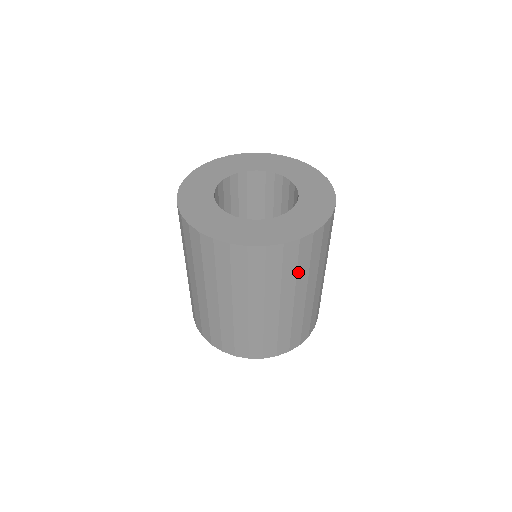
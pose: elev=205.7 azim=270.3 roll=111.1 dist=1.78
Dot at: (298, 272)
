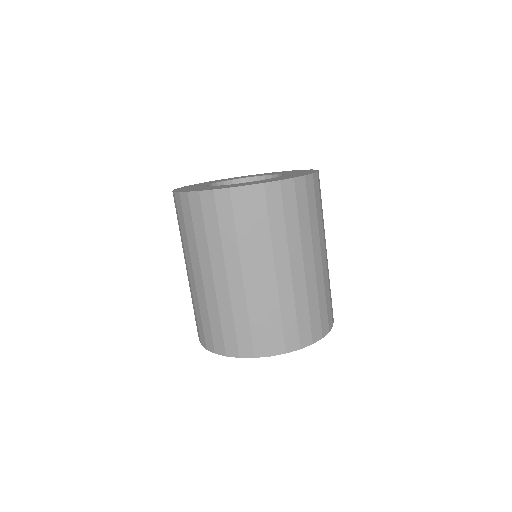
Dot at: (287, 225)
